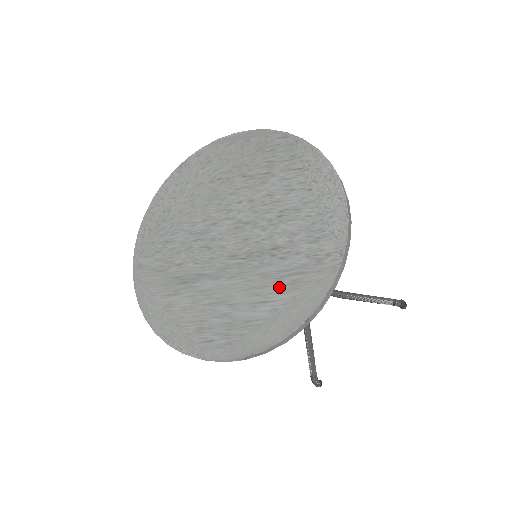
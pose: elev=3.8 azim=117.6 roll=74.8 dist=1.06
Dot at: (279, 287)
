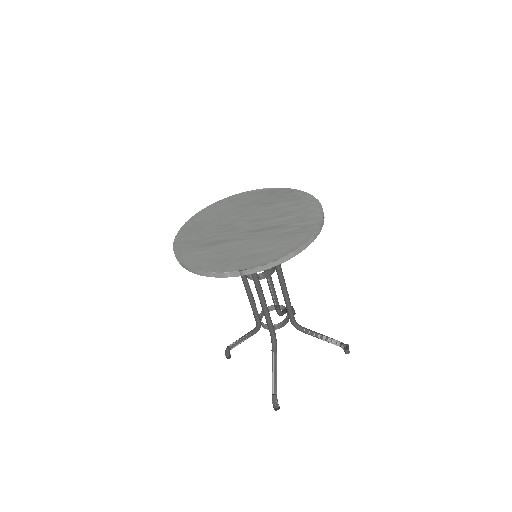
Dot at: (280, 239)
